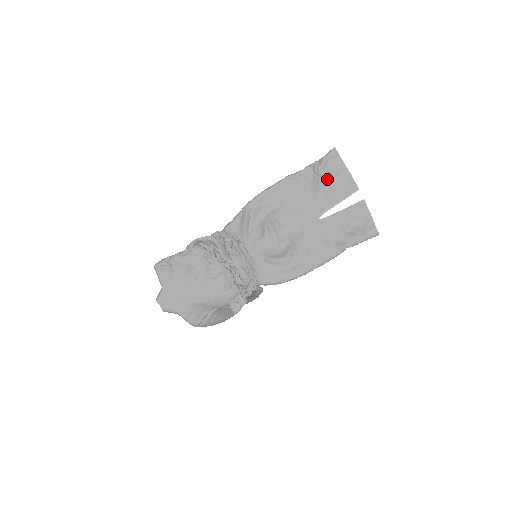
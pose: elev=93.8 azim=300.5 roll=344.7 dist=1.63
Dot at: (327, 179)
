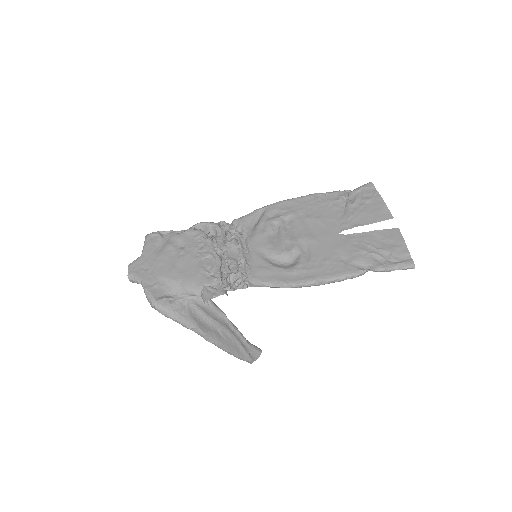
Dot at: (357, 203)
